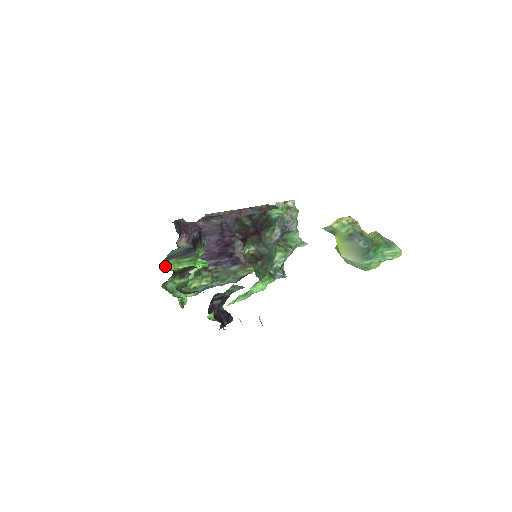
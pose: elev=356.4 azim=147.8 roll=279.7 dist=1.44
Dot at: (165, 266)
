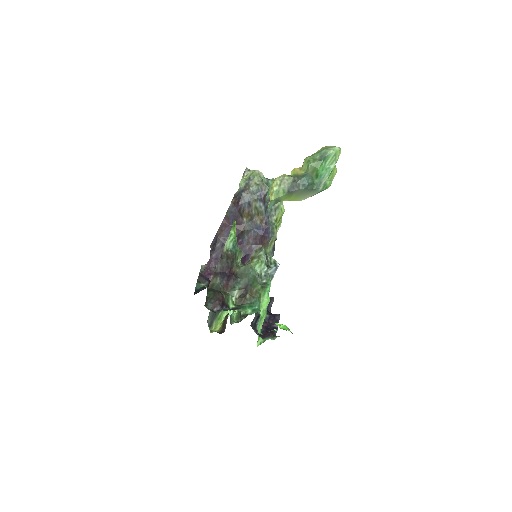
Dot at: (214, 331)
